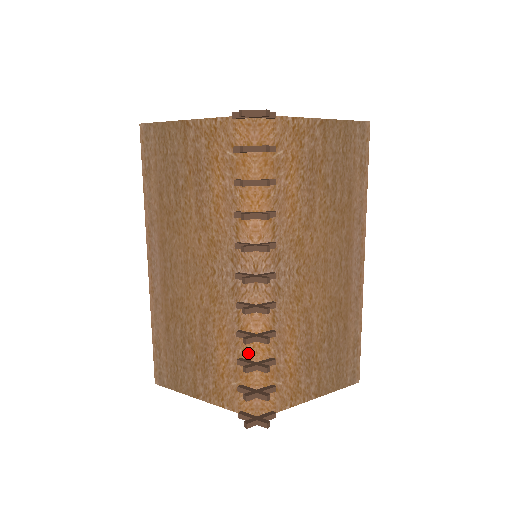
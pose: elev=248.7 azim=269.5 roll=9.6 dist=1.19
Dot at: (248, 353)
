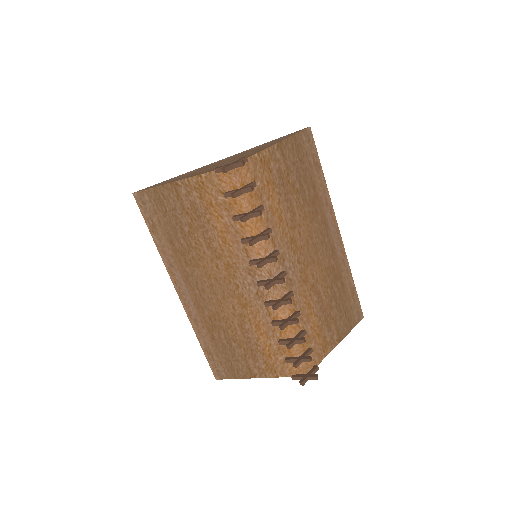
Dot at: (284, 334)
